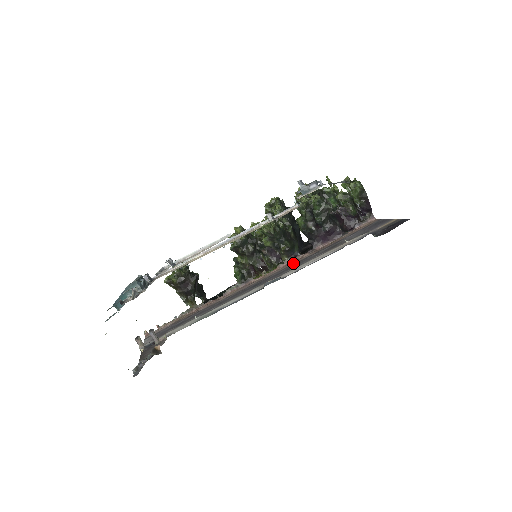
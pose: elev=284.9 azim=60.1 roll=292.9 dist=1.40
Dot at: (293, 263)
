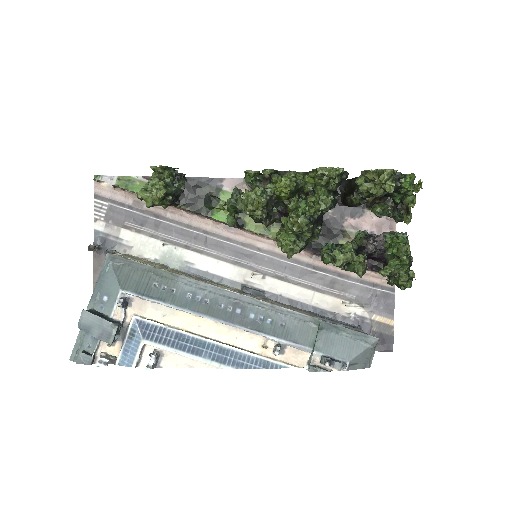
Dot at: occluded
